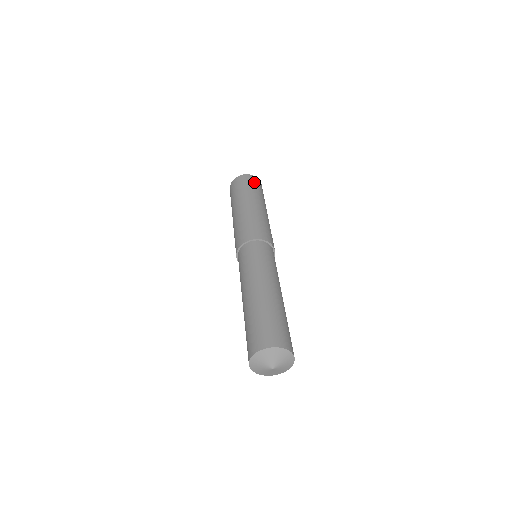
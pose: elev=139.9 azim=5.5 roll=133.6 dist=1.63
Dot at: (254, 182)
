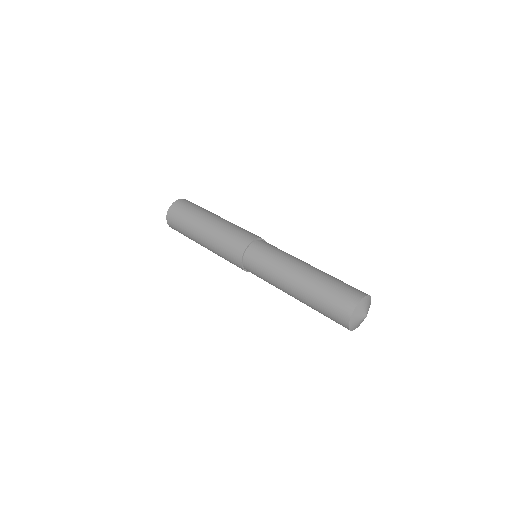
Dot at: (184, 206)
